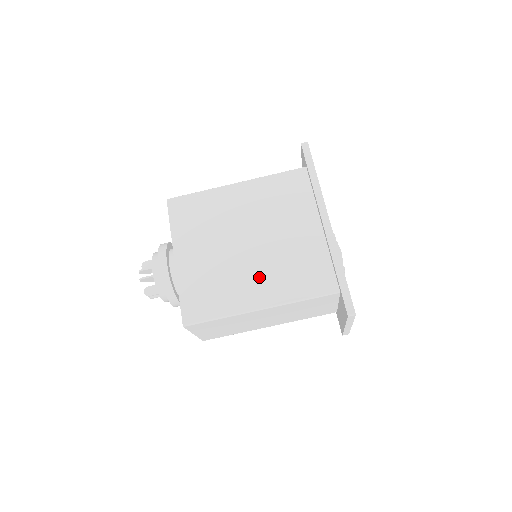
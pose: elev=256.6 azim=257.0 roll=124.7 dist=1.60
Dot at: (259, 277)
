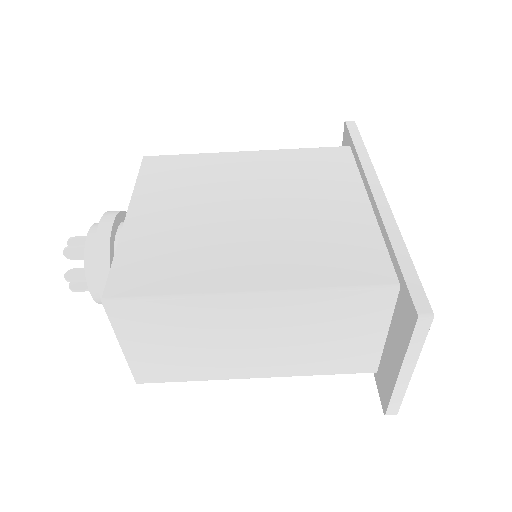
Dot at: (257, 250)
